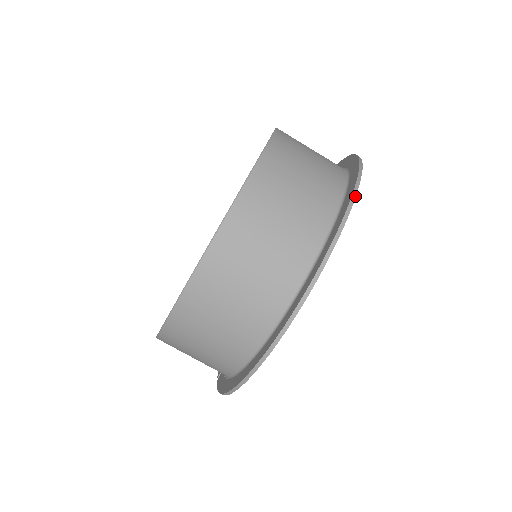
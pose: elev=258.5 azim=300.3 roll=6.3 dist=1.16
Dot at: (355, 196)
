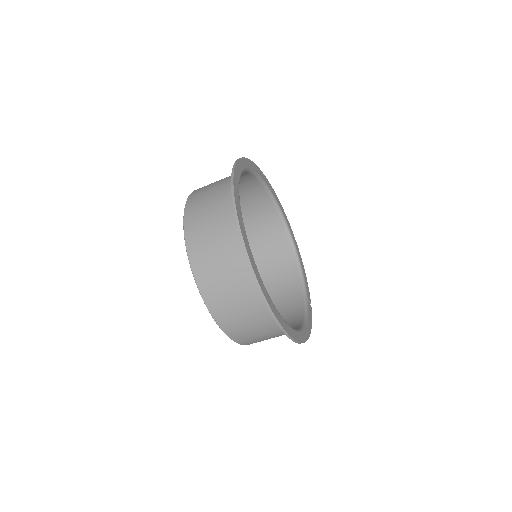
Dot at: (247, 255)
